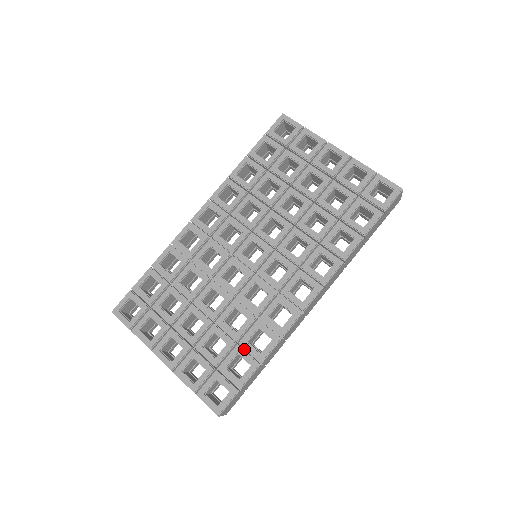
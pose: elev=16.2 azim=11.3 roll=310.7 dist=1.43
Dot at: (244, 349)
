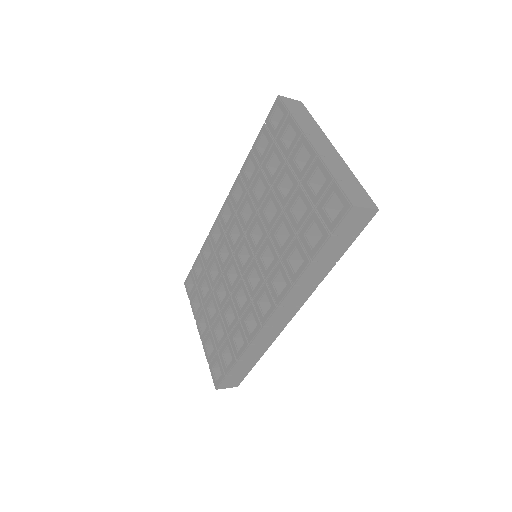
Dot at: occluded
